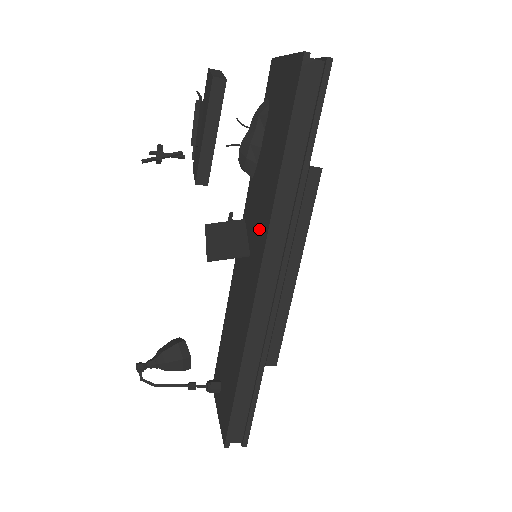
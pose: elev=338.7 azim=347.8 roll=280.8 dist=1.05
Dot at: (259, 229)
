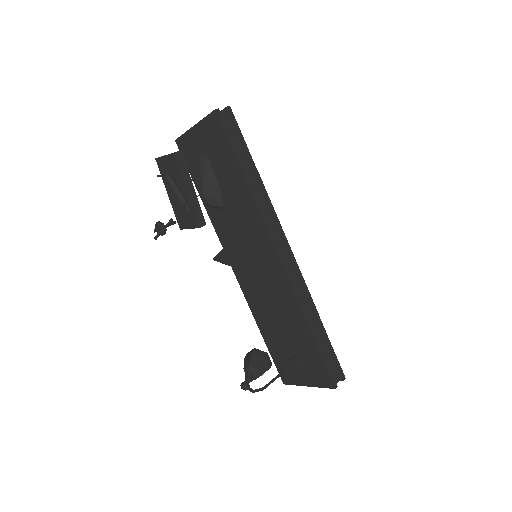
Dot at: (252, 231)
